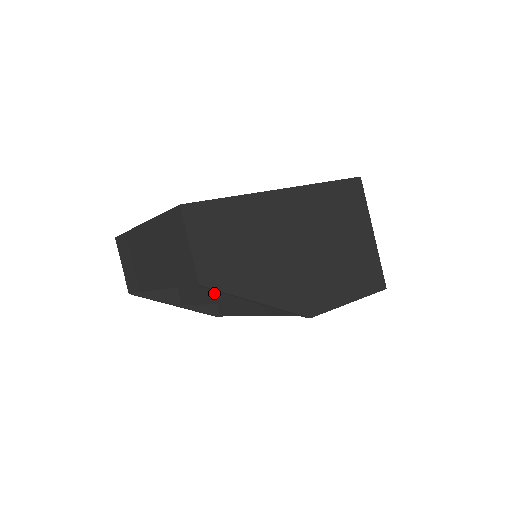
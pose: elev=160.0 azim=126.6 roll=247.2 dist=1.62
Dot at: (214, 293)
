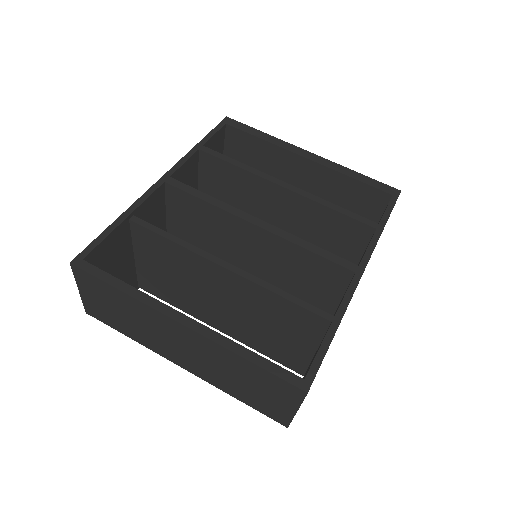
Dot at: (222, 325)
